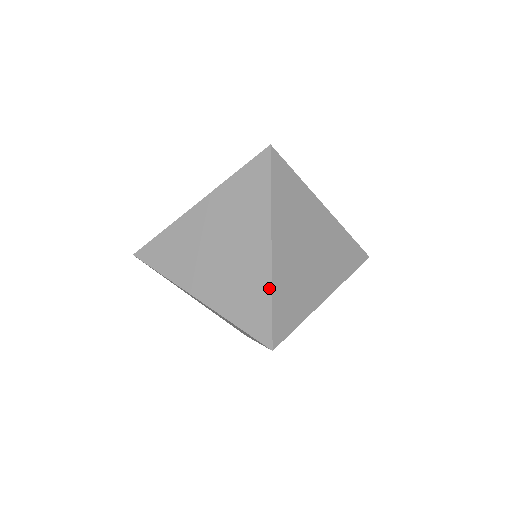
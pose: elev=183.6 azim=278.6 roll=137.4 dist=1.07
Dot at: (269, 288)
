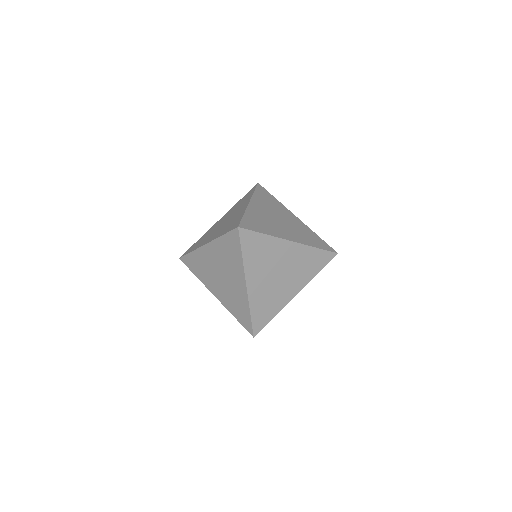
Dot at: (243, 213)
